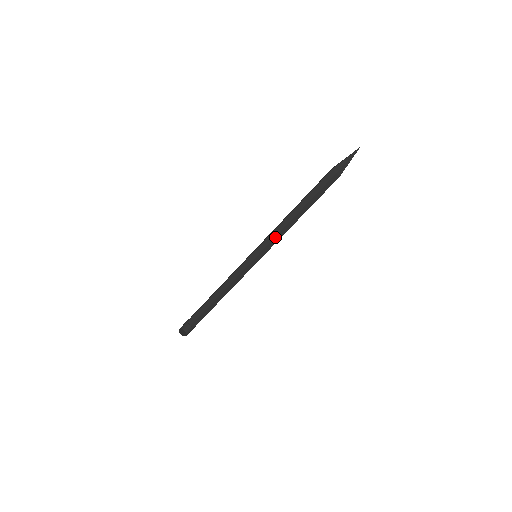
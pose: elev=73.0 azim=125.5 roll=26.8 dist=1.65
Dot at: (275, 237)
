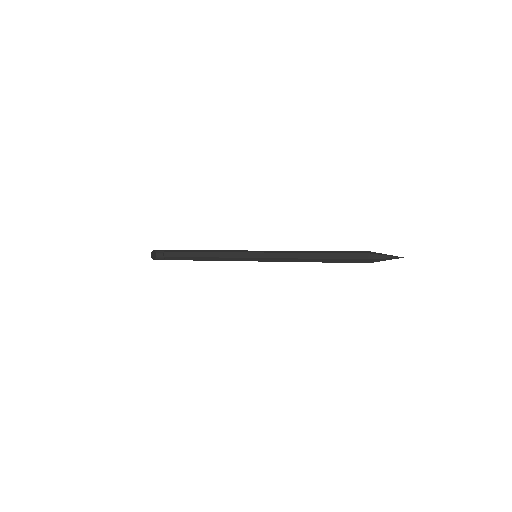
Dot at: (283, 261)
